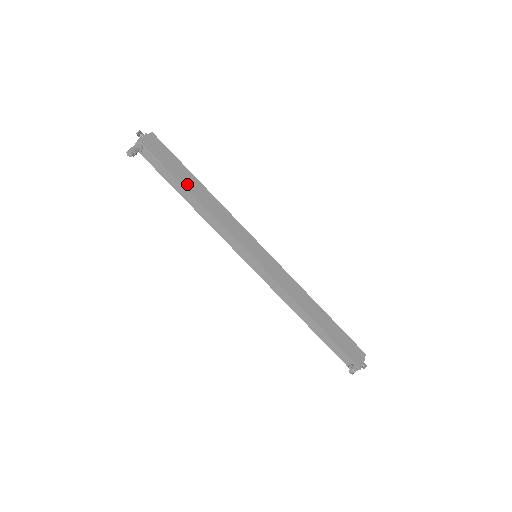
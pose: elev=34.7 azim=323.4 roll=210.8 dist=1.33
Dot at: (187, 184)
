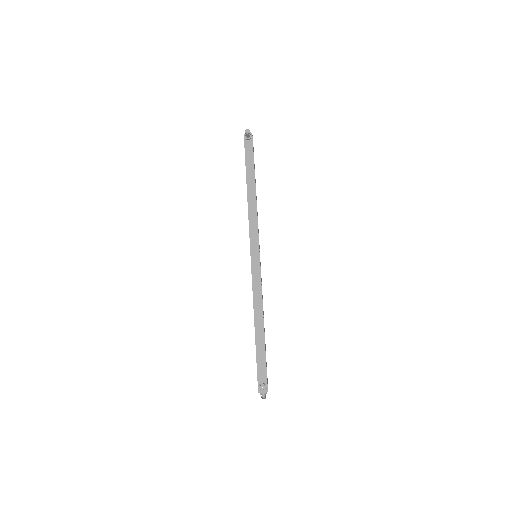
Dot at: occluded
